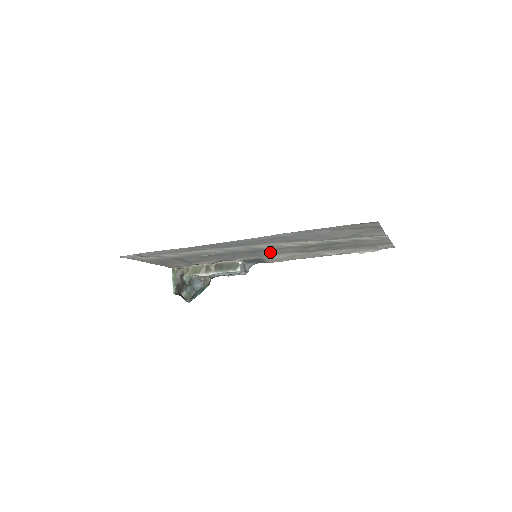
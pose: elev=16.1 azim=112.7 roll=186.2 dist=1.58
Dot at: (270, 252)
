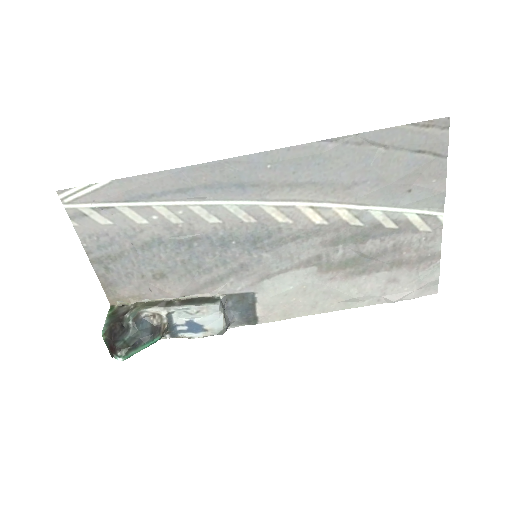
Dot at: (276, 256)
